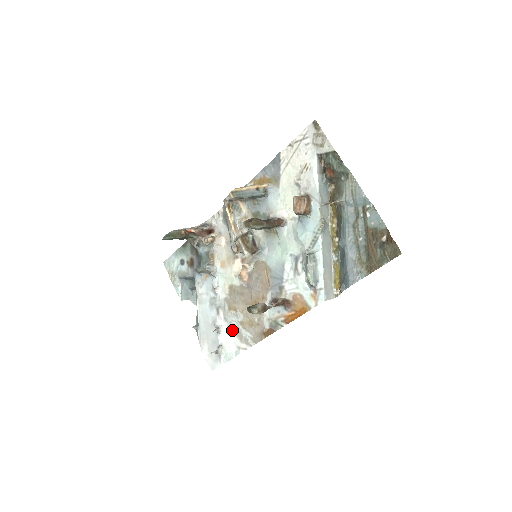
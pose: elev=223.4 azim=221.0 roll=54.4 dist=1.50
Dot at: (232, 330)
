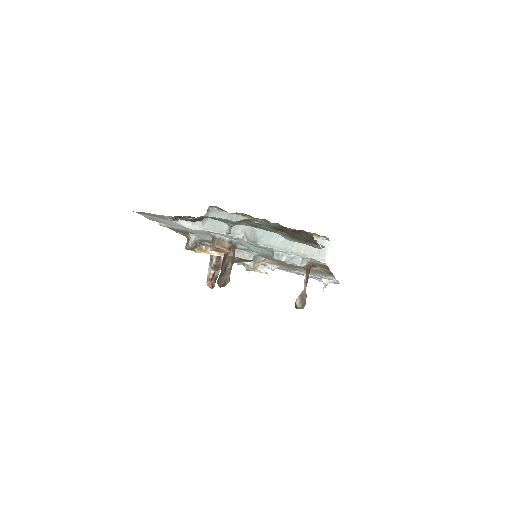
Dot at: (313, 274)
